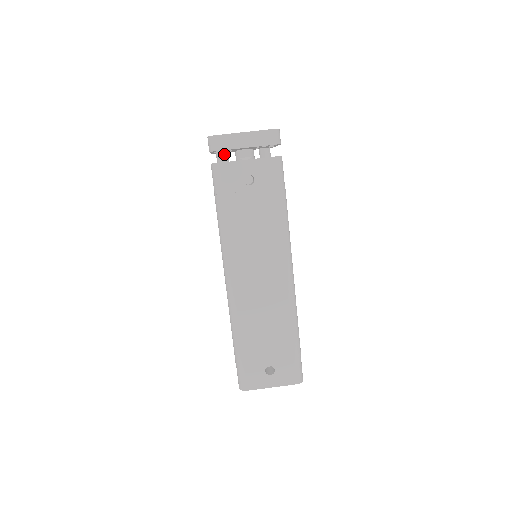
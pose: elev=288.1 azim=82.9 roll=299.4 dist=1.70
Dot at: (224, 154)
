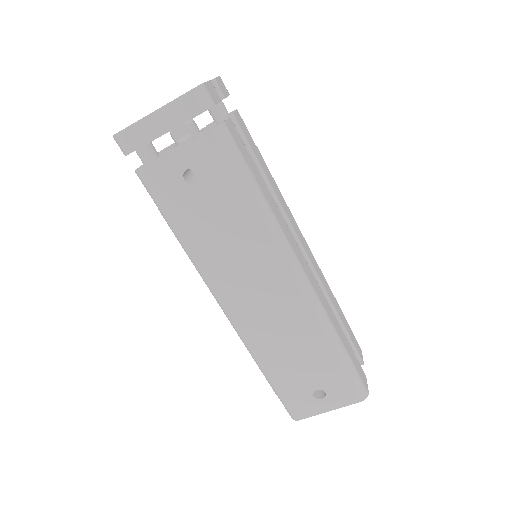
Dot at: (145, 151)
